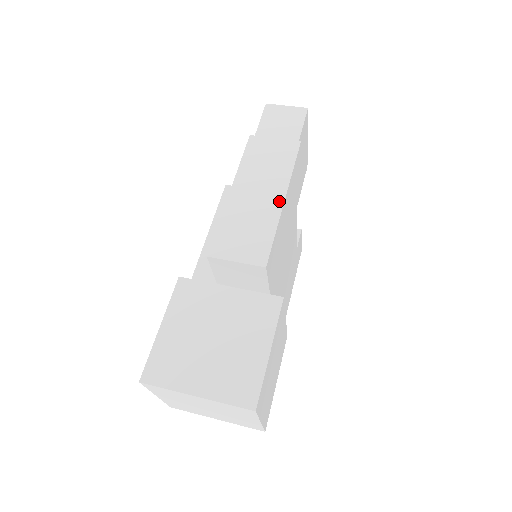
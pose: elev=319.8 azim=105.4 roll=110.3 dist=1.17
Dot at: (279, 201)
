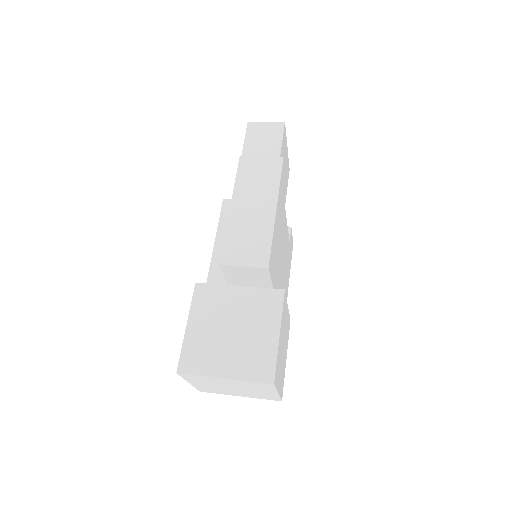
Dot at: (272, 212)
